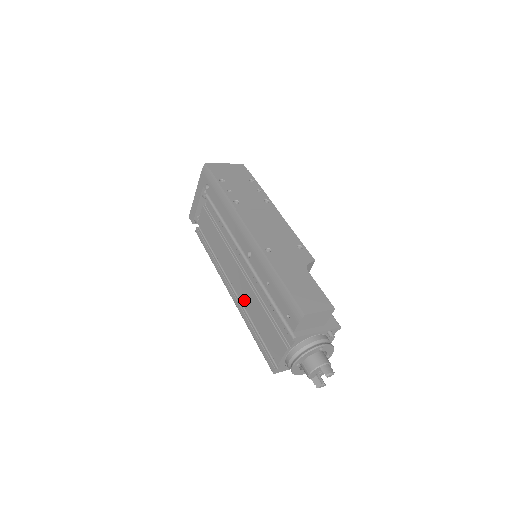
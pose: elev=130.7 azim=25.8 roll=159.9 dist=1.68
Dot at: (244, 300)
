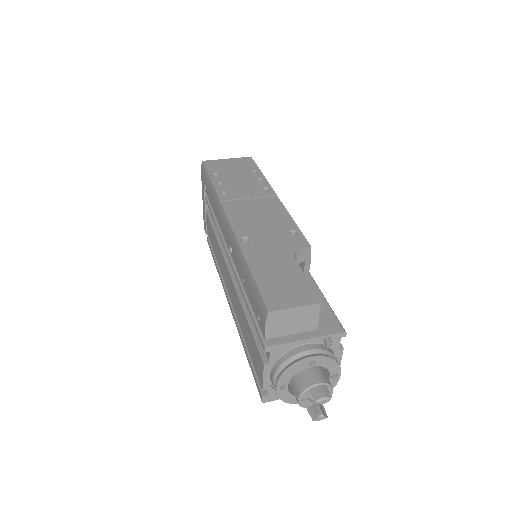
Dot at: (235, 310)
